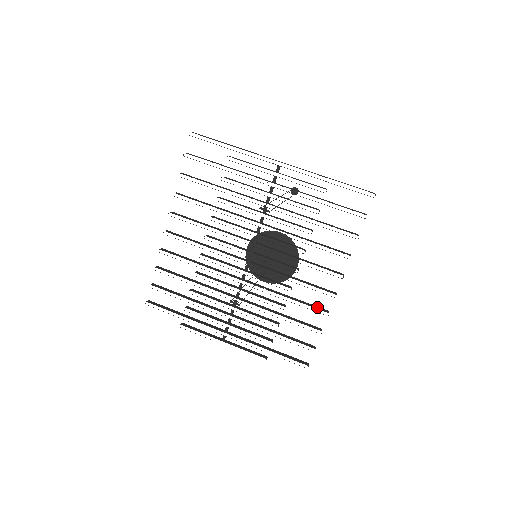
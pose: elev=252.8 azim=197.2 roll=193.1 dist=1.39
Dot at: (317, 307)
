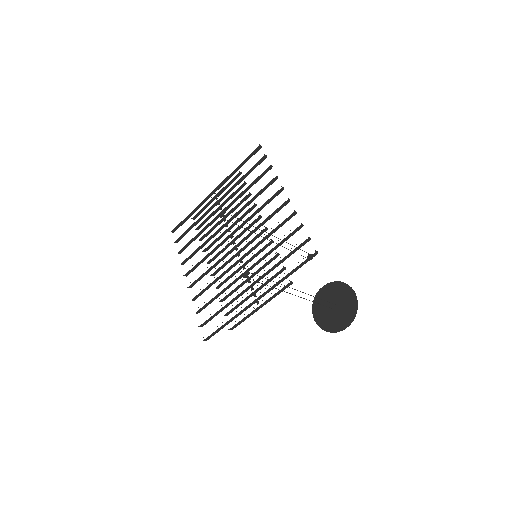
Dot at: occluded
